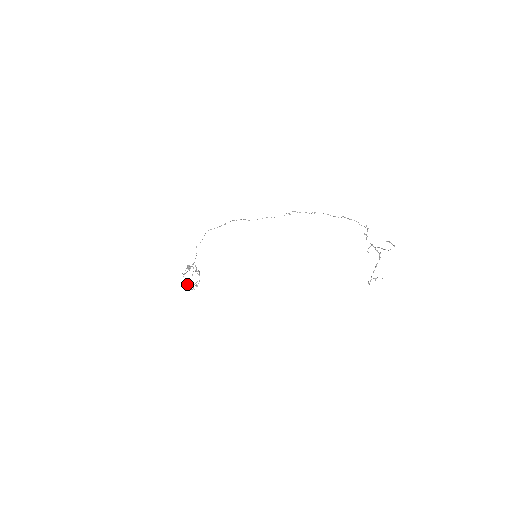
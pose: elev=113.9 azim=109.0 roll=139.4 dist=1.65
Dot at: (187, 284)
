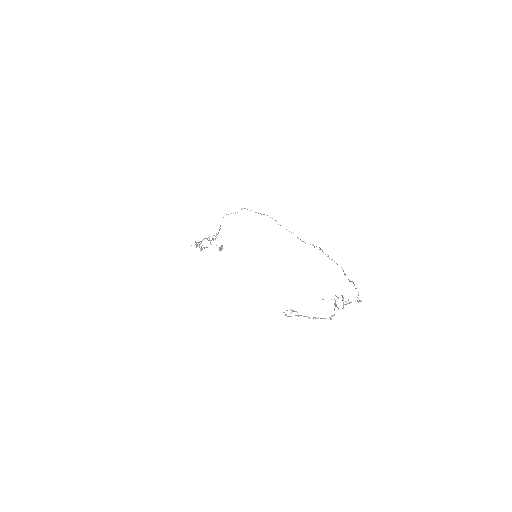
Dot at: (197, 242)
